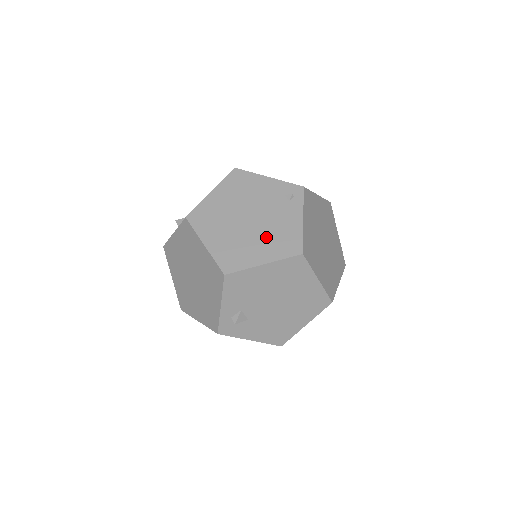
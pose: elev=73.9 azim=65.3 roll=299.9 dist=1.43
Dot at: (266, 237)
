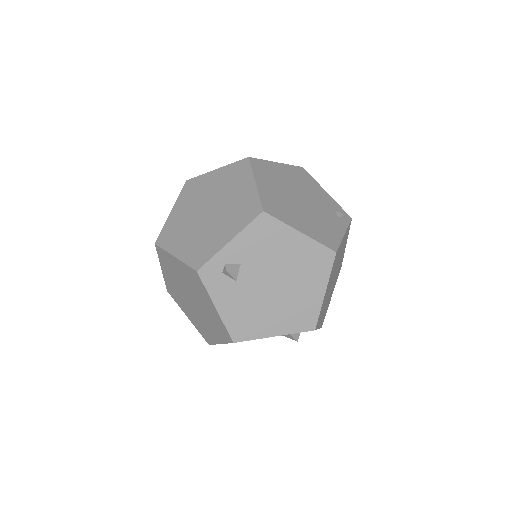
Dot at: (310, 219)
